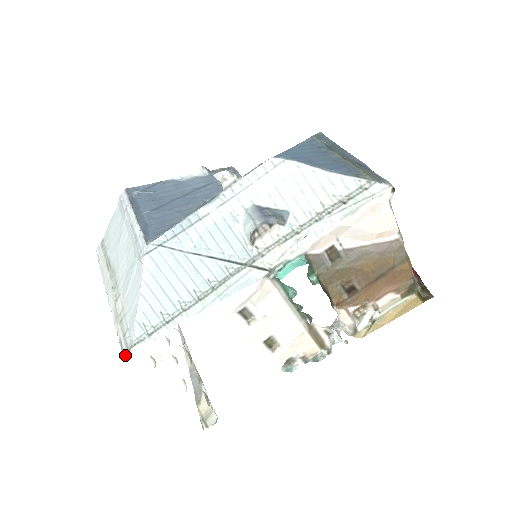
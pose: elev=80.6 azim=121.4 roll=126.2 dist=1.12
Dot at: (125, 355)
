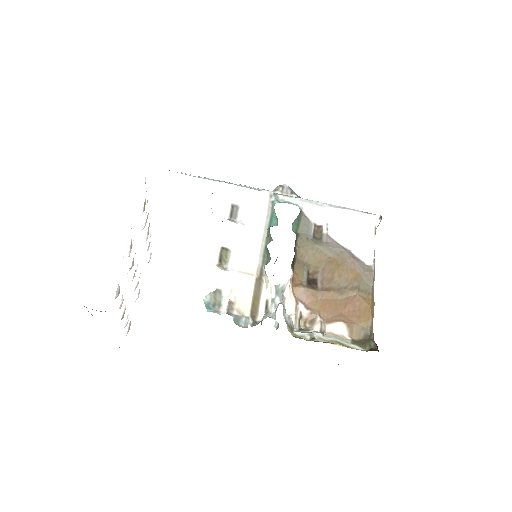
Dot at: occluded
